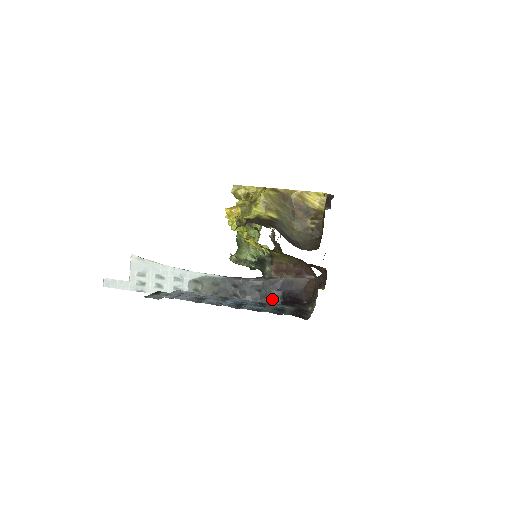
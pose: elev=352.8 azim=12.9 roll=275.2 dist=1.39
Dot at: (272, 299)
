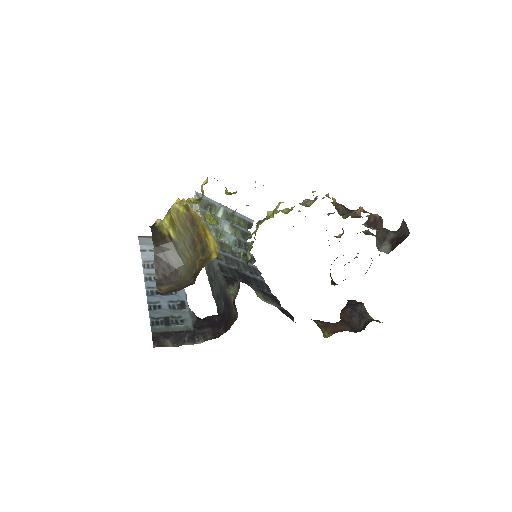
Dot at: (222, 307)
